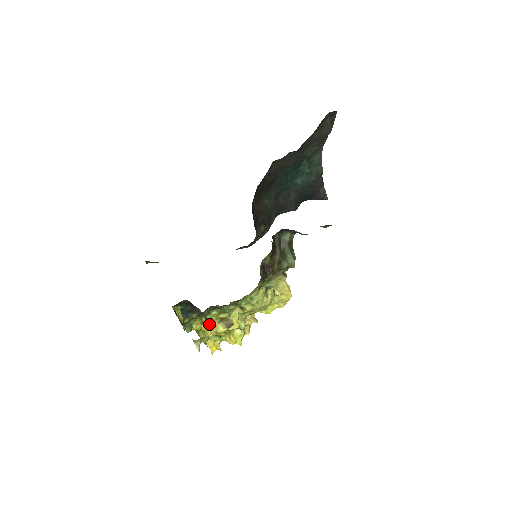
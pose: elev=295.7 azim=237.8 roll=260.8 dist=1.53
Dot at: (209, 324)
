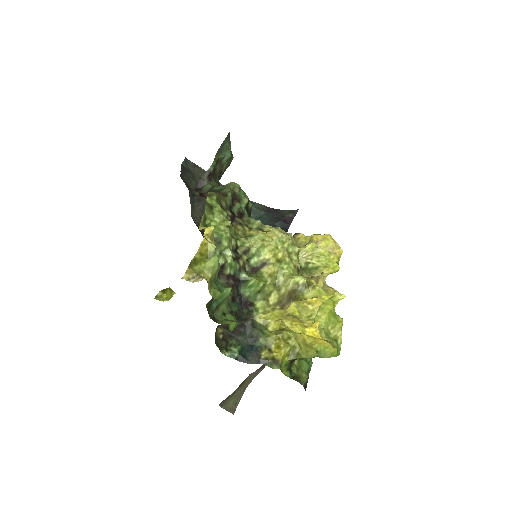
Dot at: (271, 318)
